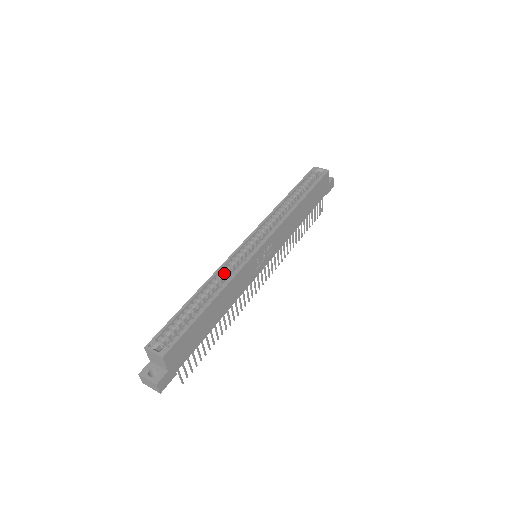
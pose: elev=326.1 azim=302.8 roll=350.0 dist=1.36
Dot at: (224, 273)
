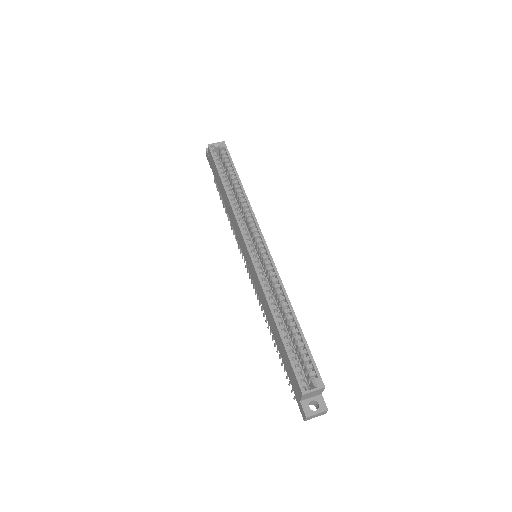
Dot at: (269, 289)
